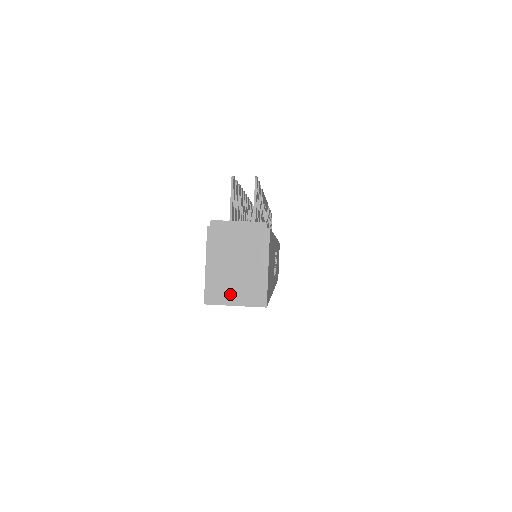
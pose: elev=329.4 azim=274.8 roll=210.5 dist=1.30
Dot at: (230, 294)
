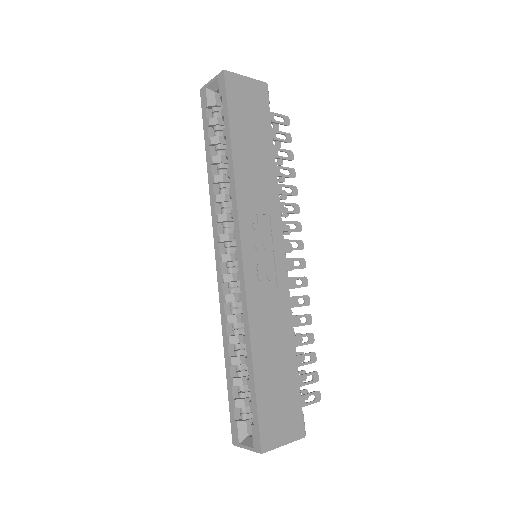
Dot at: occluded
